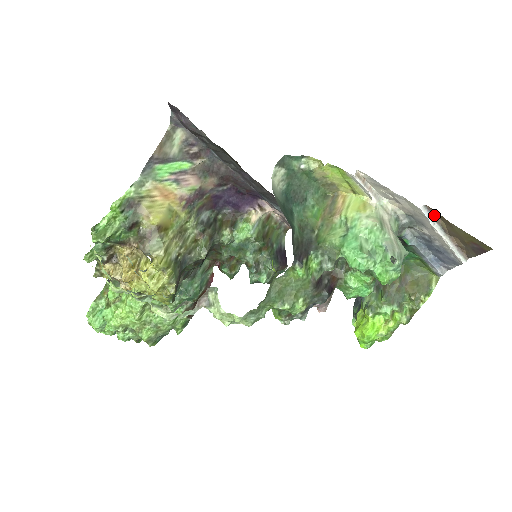
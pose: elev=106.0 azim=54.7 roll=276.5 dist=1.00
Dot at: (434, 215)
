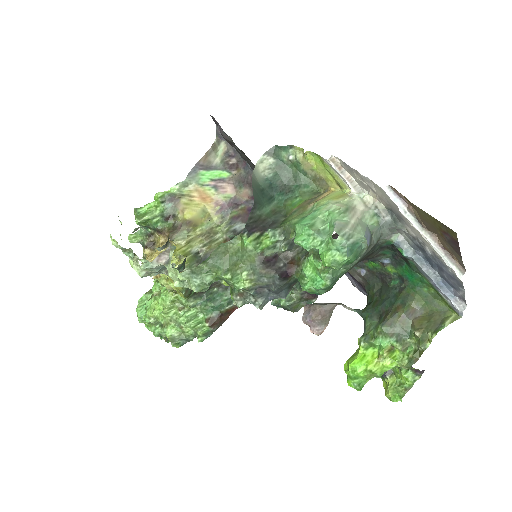
Dot at: (404, 201)
